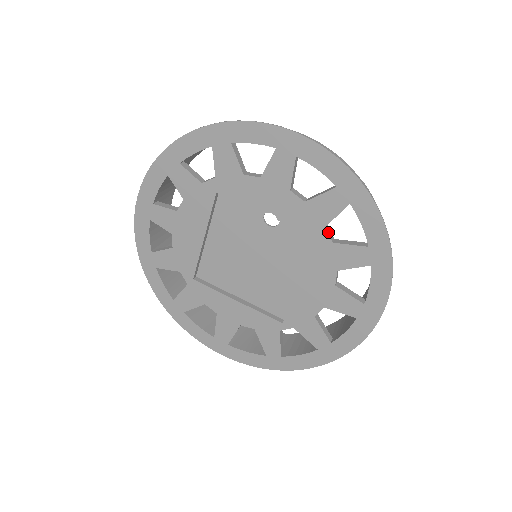
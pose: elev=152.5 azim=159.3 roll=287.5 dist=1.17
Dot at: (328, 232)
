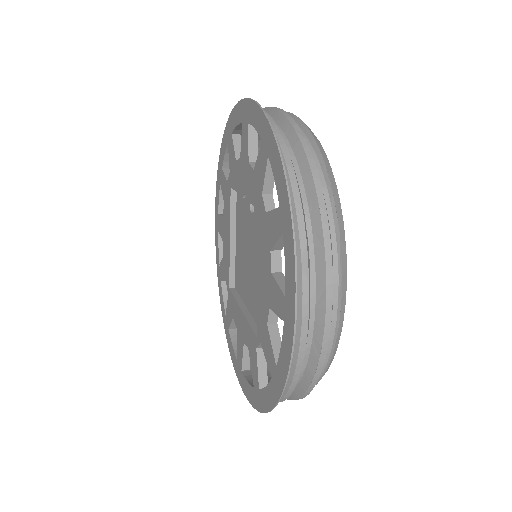
Dot at: (265, 201)
